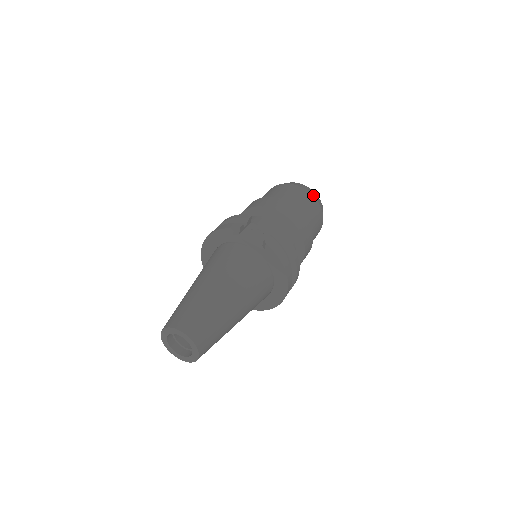
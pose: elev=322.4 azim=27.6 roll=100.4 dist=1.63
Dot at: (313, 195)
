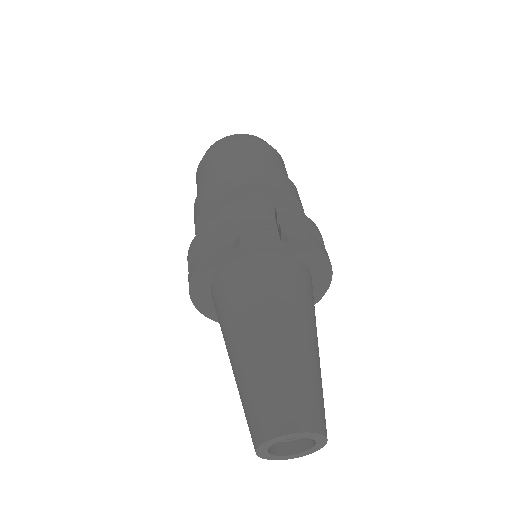
Dot at: (260, 140)
